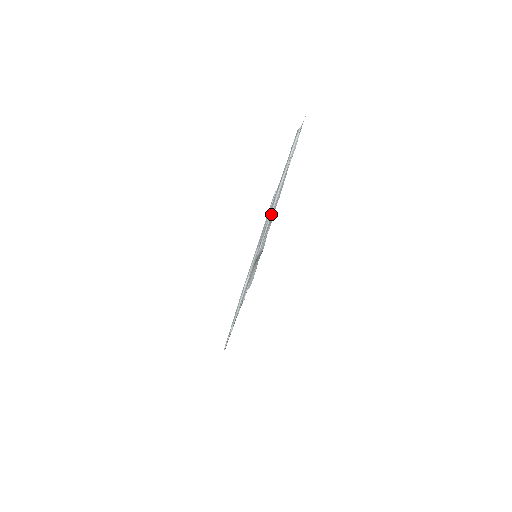
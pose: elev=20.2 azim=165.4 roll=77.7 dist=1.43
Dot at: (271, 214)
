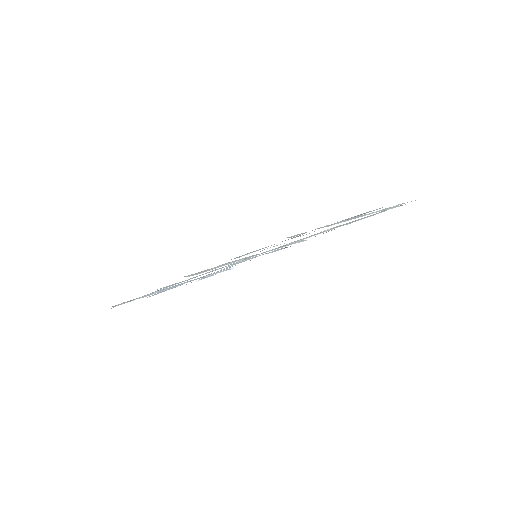
Dot at: (350, 219)
